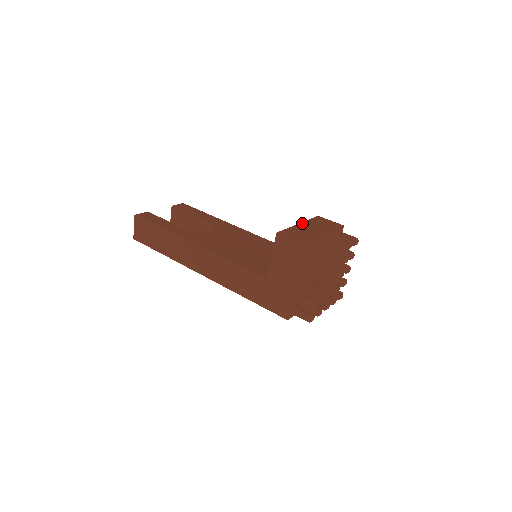
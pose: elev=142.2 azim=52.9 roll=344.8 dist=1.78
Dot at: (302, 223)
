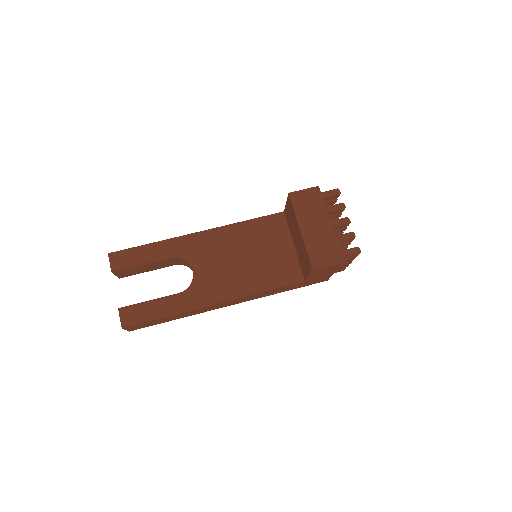
Dot at: (301, 226)
